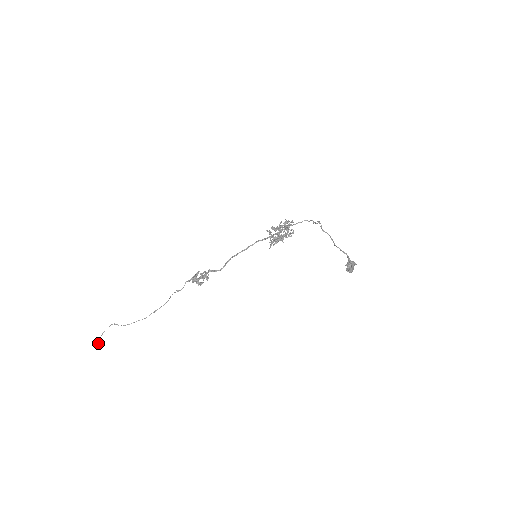
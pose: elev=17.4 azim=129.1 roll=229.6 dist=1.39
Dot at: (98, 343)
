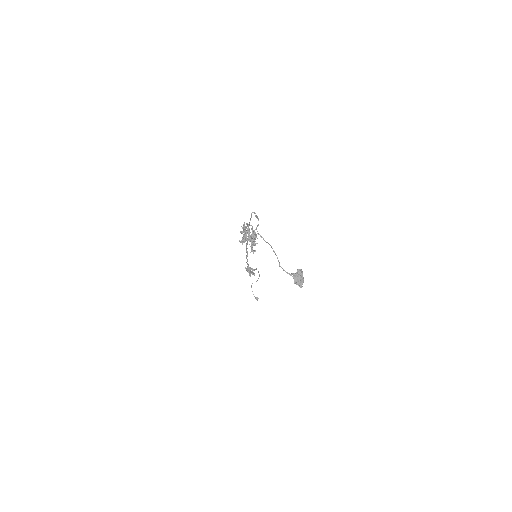
Dot at: (257, 299)
